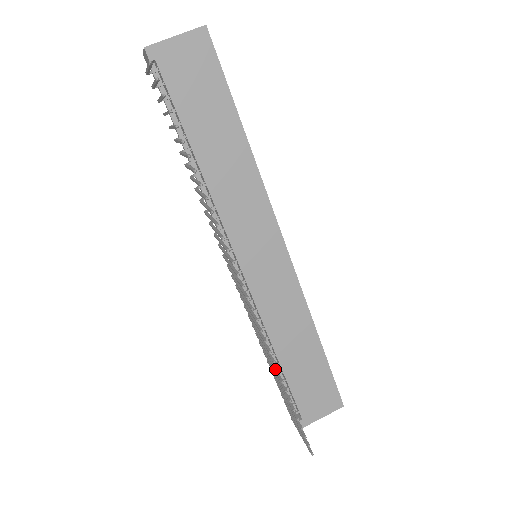
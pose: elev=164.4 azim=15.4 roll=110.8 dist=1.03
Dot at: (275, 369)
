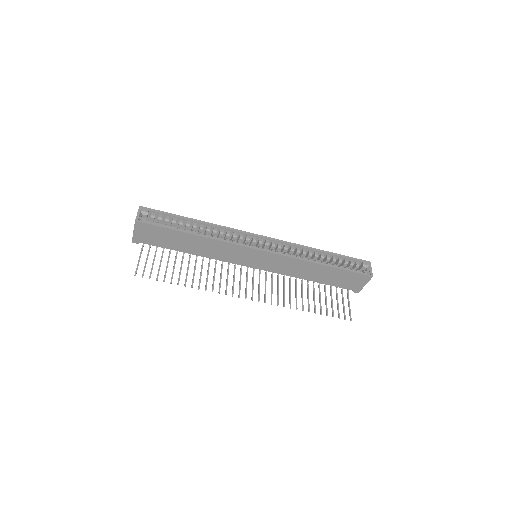
Dot at: (296, 307)
